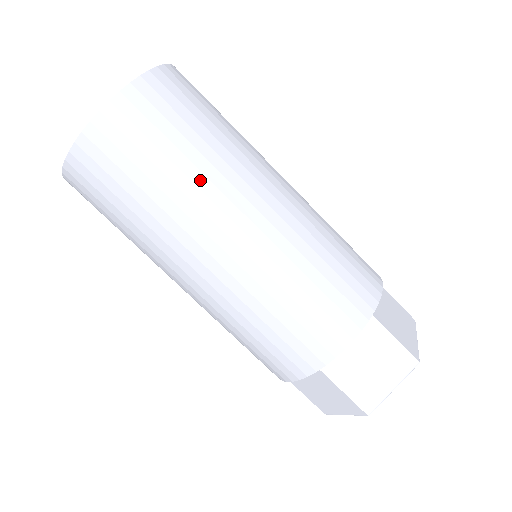
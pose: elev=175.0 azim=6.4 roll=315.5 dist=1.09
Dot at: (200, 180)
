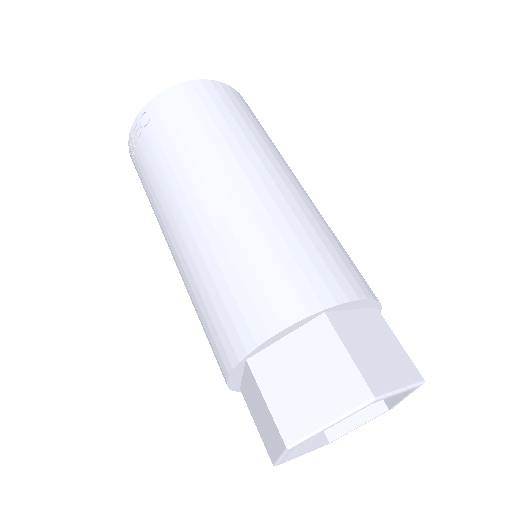
Dot at: (267, 142)
